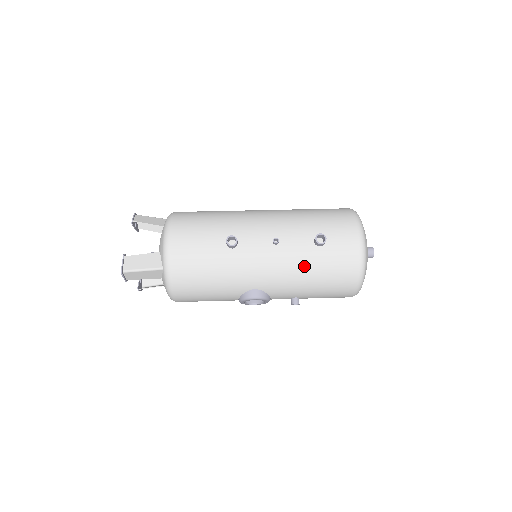
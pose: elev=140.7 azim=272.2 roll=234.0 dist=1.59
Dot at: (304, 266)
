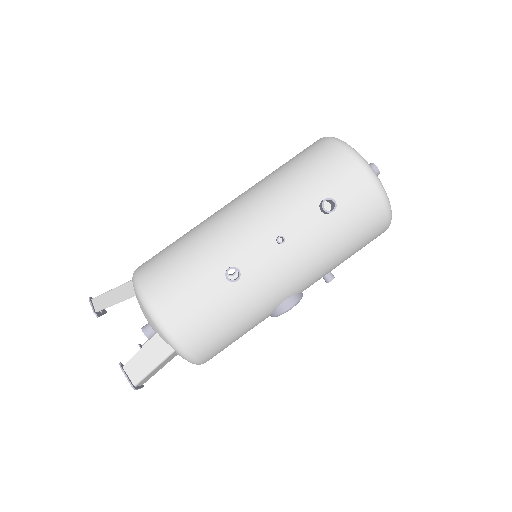
Dot at: (326, 245)
